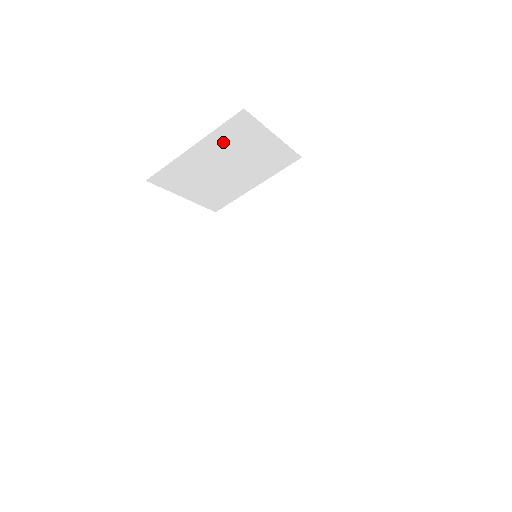
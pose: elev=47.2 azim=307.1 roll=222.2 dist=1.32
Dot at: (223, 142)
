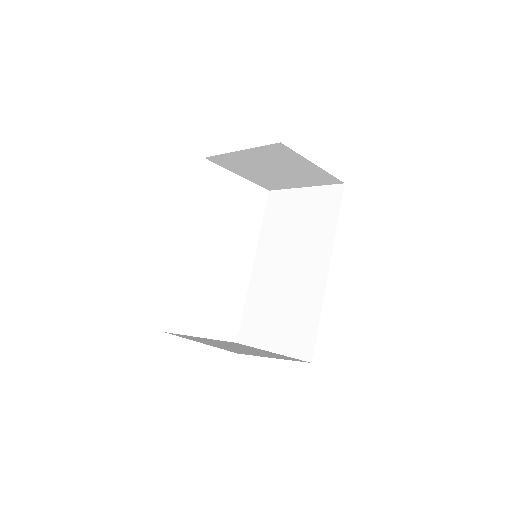
Dot at: (266, 155)
